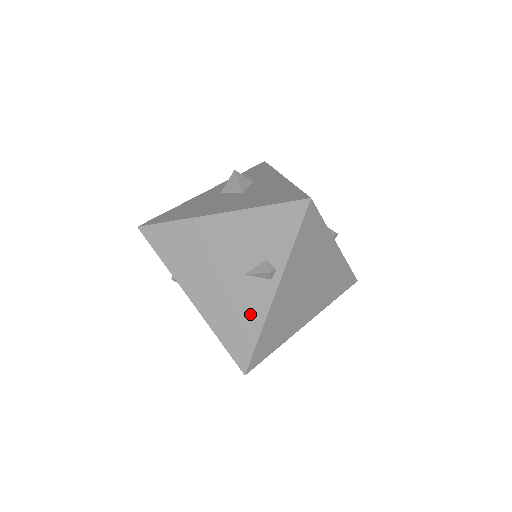
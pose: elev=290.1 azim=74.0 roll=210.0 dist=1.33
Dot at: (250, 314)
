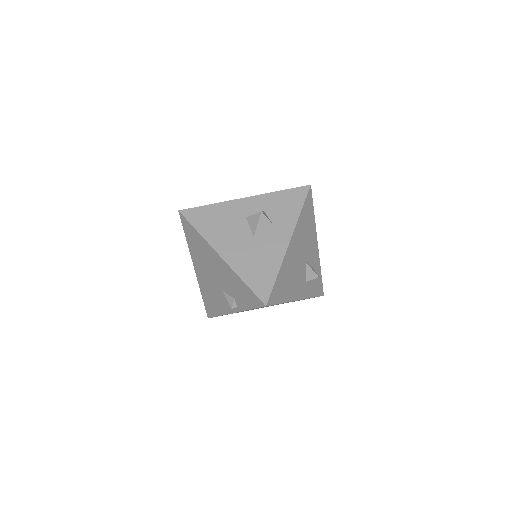
Dot at: (219, 305)
